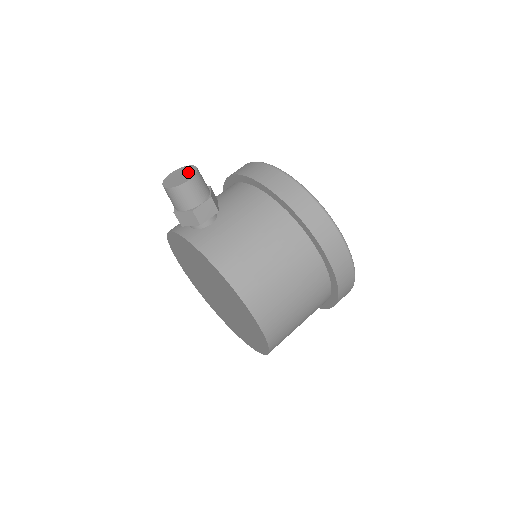
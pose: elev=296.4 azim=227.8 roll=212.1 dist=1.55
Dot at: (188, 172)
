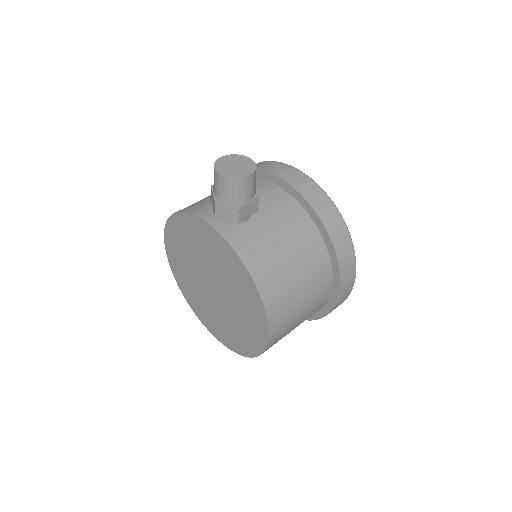
Dot at: (245, 164)
